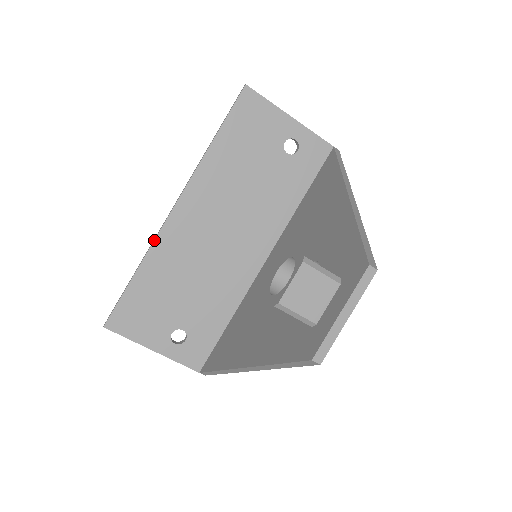
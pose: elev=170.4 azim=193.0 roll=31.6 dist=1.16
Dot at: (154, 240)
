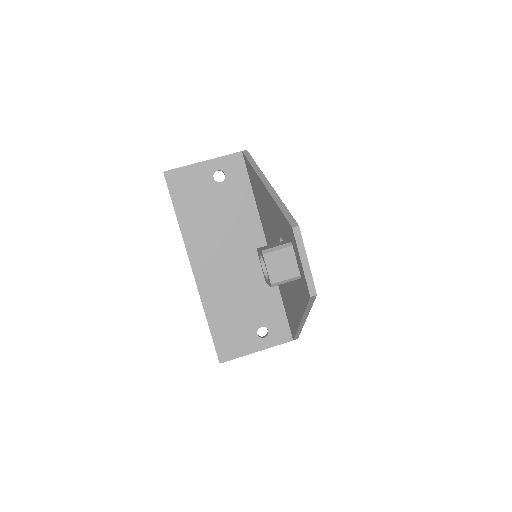
Dot at: (200, 297)
